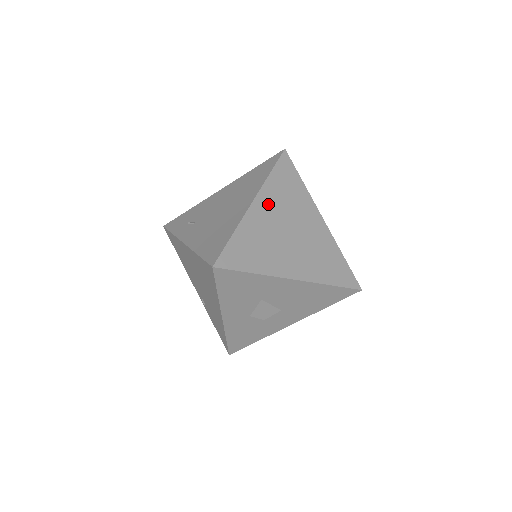
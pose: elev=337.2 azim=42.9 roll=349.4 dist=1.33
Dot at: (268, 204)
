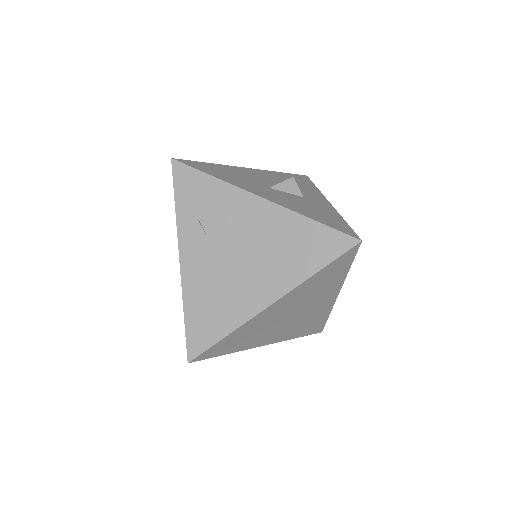
Dot at: (287, 301)
